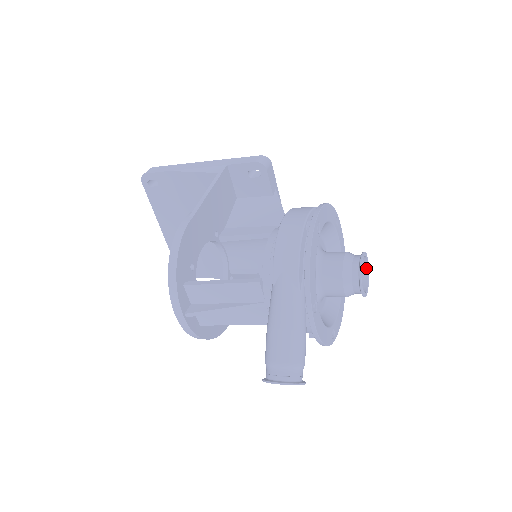
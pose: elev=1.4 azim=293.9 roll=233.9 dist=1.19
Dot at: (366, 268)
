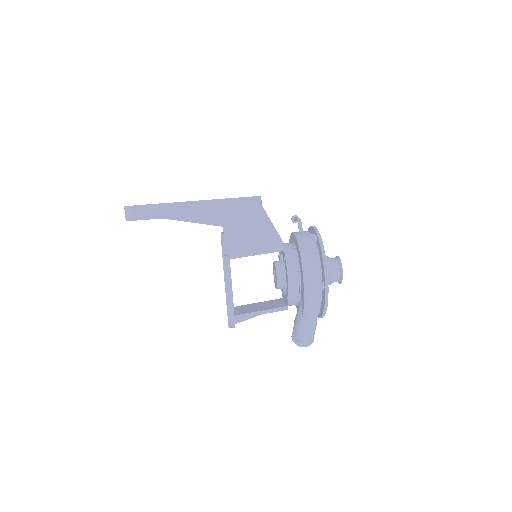
Dot at: occluded
